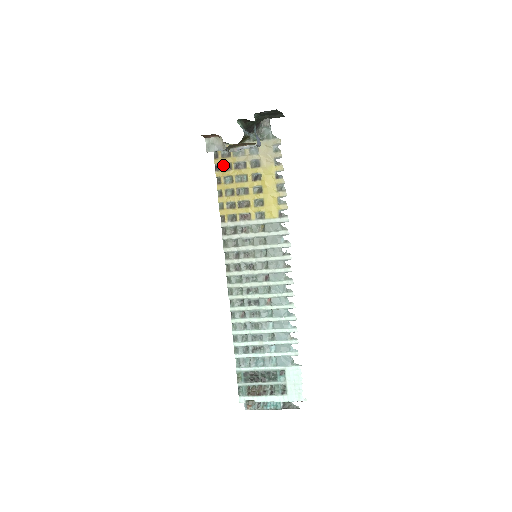
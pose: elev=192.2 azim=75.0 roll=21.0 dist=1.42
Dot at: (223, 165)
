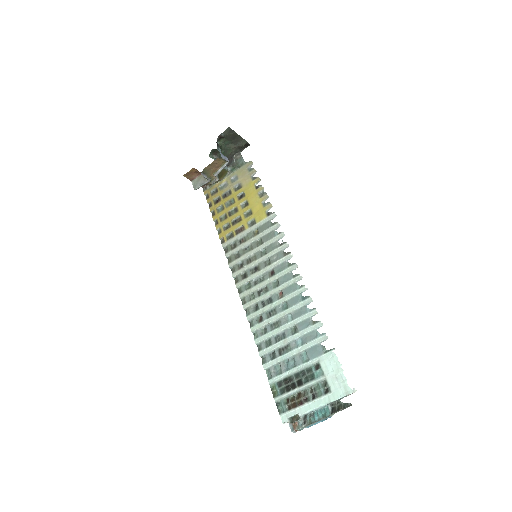
Dot at: (214, 201)
